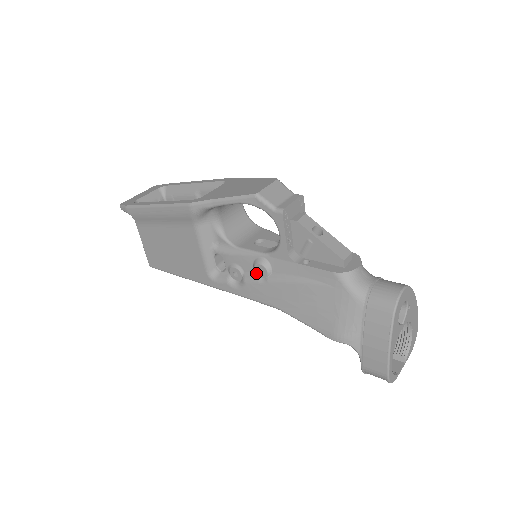
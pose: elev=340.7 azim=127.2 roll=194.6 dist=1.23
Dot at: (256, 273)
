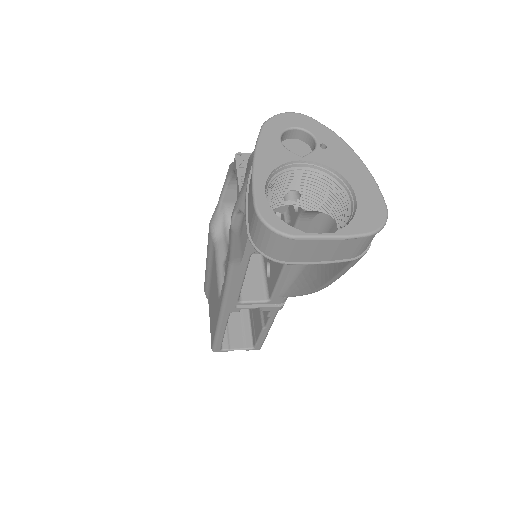
Dot at: occluded
